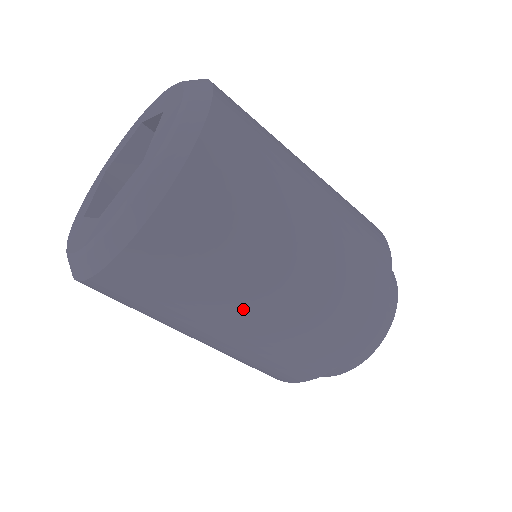
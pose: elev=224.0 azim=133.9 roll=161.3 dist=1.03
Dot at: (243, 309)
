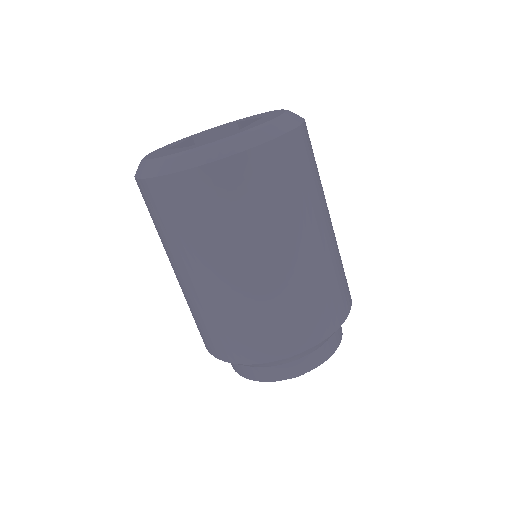
Dot at: (321, 223)
